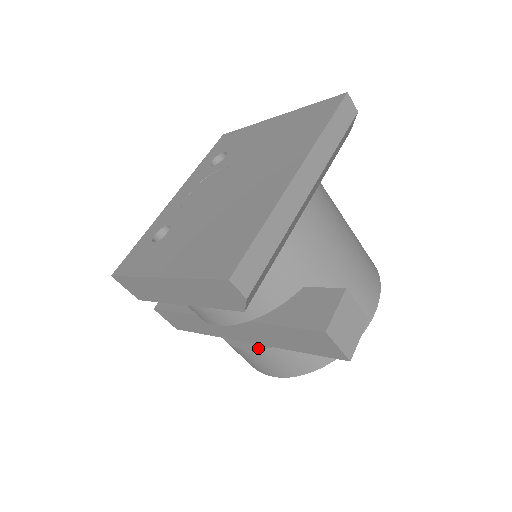
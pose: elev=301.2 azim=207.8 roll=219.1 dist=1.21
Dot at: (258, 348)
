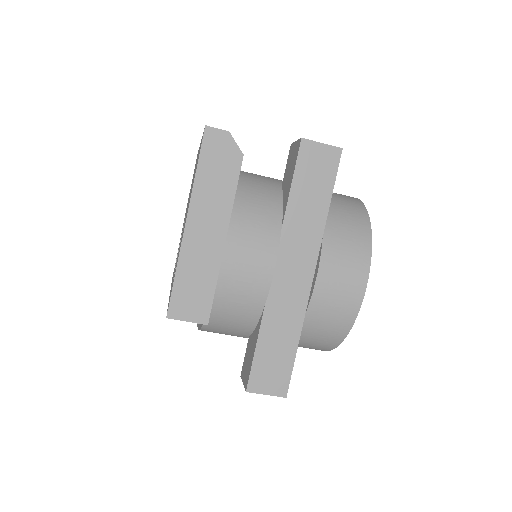
Dot at: (319, 255)
